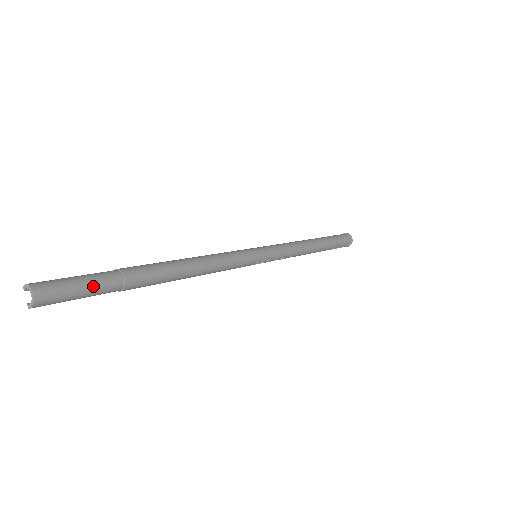
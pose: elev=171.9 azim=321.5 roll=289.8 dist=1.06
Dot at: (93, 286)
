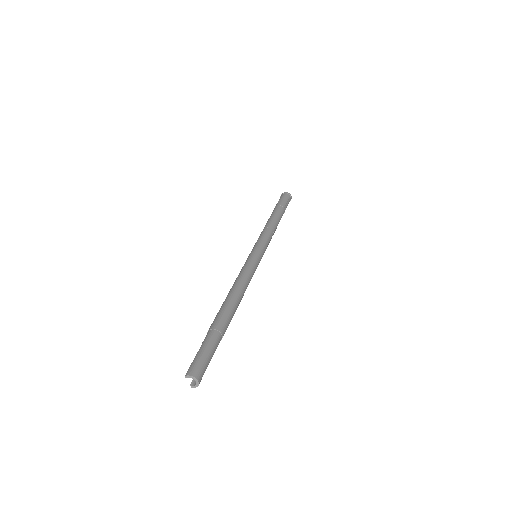
Dot at: (213, 352)
